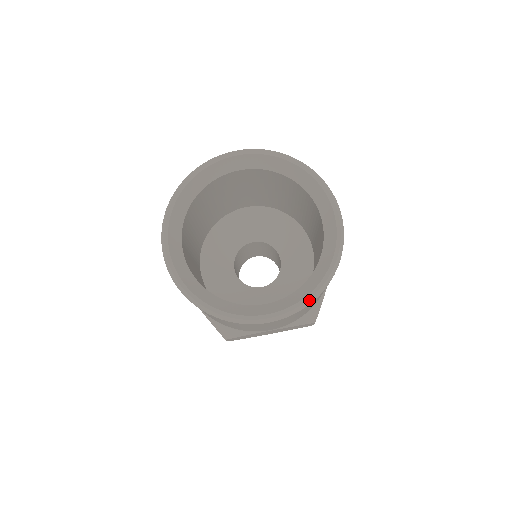
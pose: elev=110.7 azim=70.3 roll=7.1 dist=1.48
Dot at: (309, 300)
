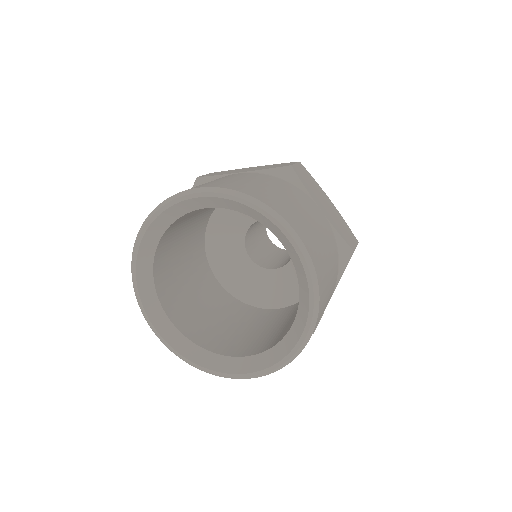
Dot at: (273, 370)
